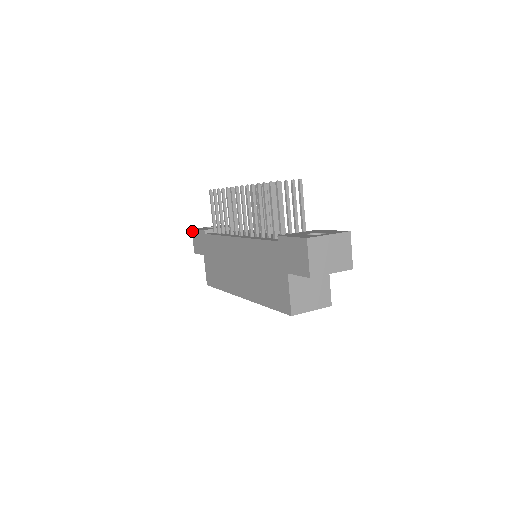
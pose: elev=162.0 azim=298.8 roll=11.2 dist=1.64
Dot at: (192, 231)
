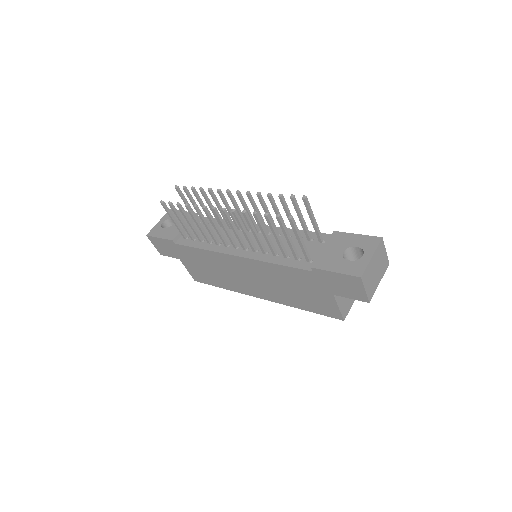
Dot at: (148, 237)
